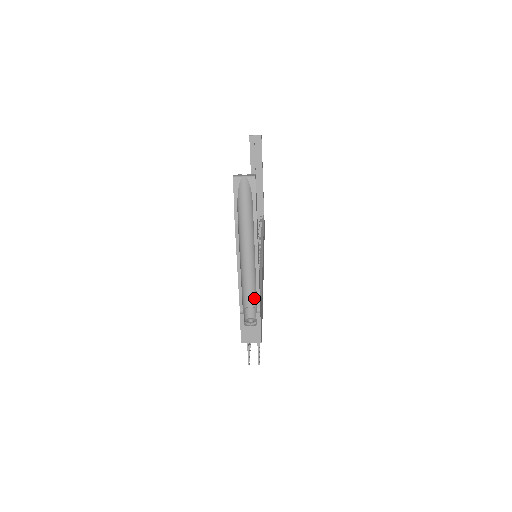
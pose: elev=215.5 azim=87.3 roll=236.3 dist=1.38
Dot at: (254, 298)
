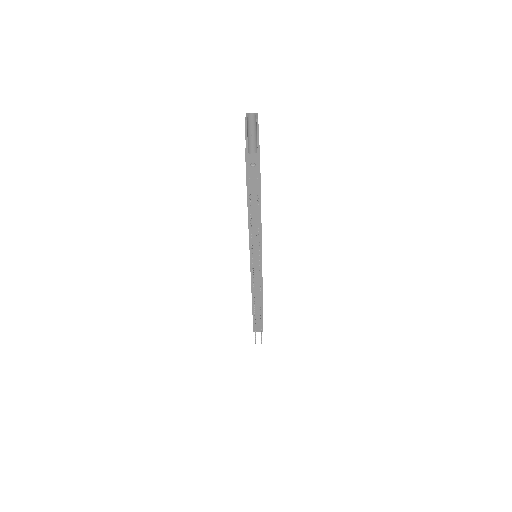
Dot at: (255, 152)
